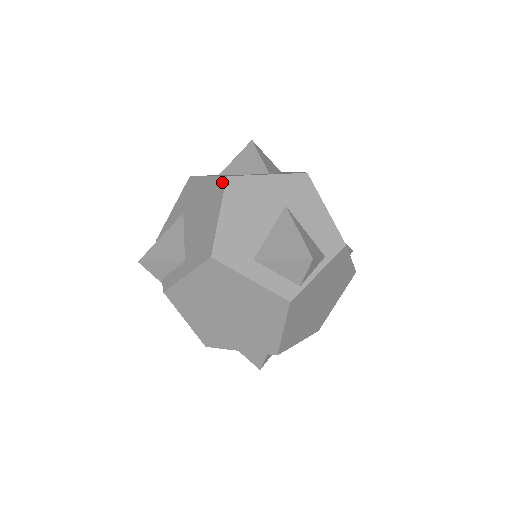
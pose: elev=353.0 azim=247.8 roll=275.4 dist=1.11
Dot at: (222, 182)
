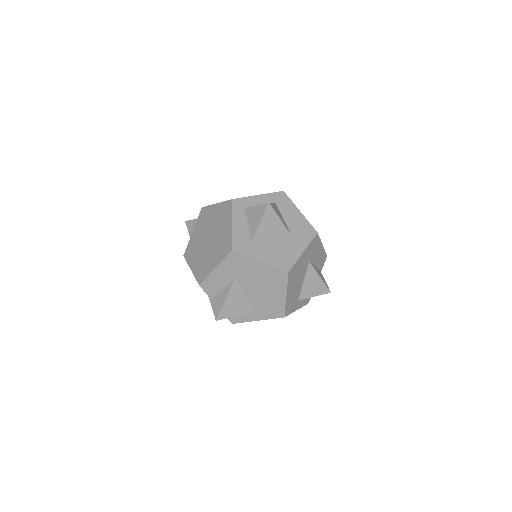
Dot at: (284, 274)
